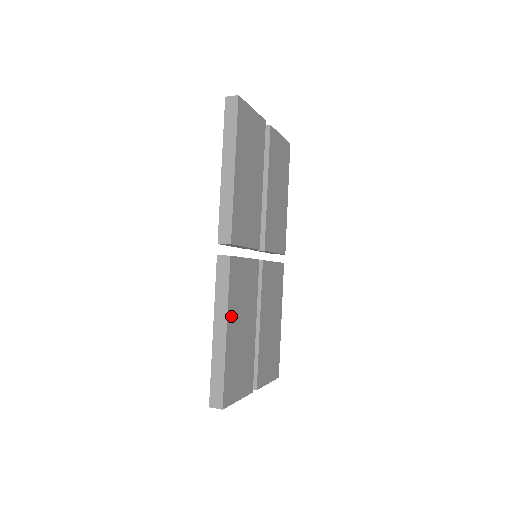
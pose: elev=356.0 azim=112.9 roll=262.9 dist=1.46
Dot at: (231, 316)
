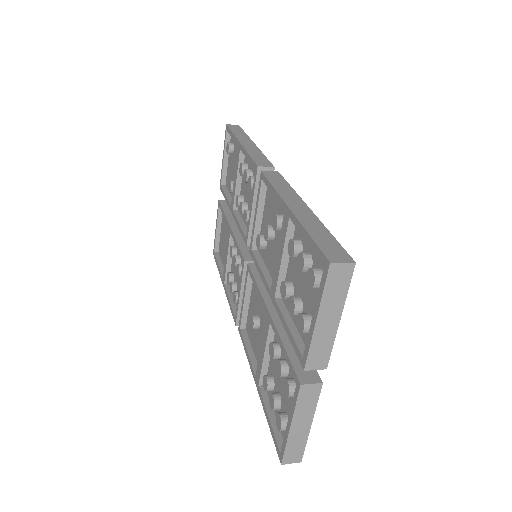
Dot at: occluded
